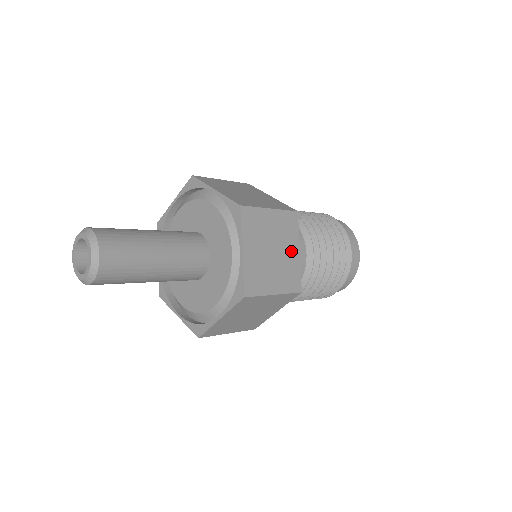
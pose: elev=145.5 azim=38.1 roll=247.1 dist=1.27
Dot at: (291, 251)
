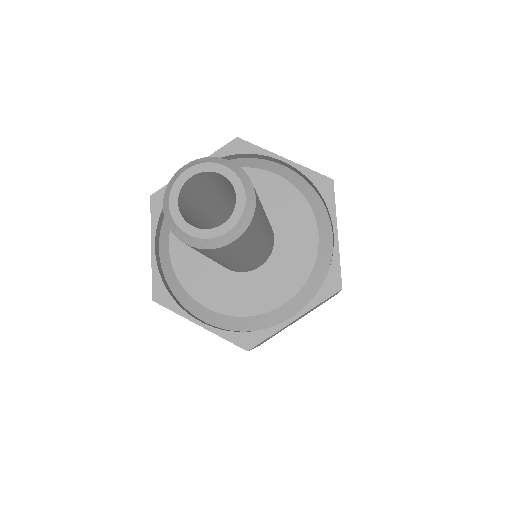
Dot at: occluded
